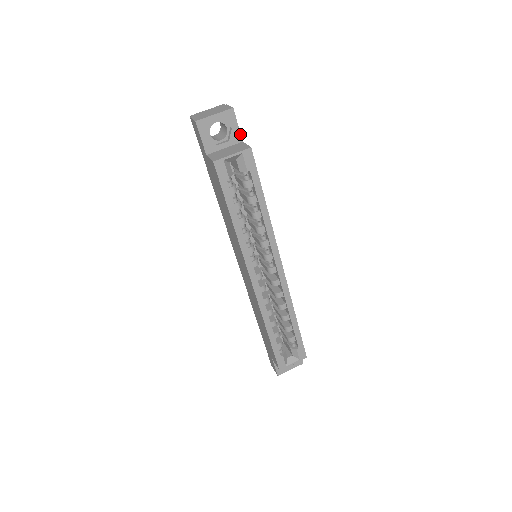
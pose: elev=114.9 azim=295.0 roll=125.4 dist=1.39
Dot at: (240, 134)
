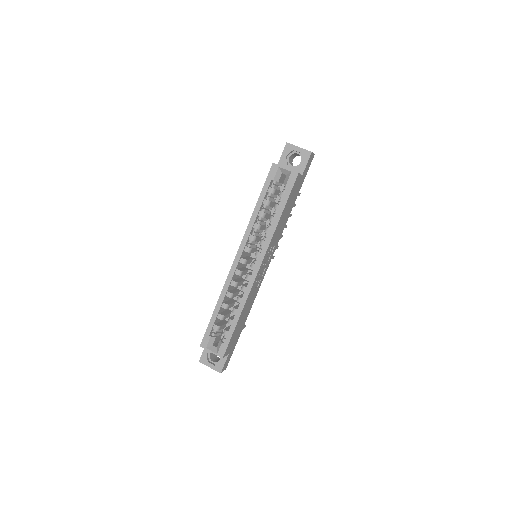
Dot at: (304, 170)
